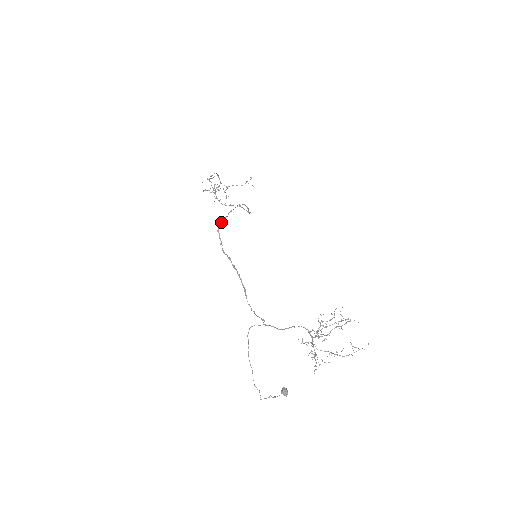
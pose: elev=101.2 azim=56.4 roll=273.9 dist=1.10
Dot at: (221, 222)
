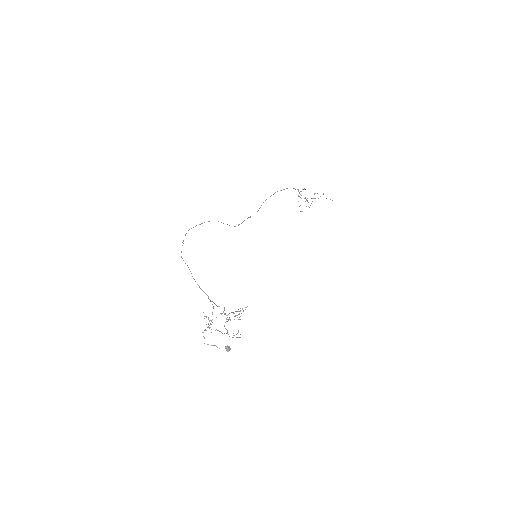
Dot at: occluded
